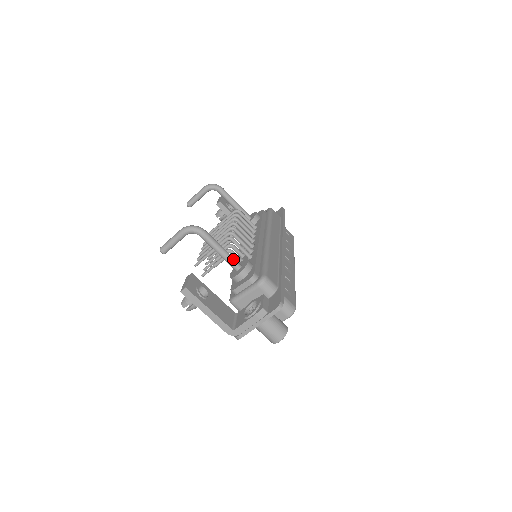
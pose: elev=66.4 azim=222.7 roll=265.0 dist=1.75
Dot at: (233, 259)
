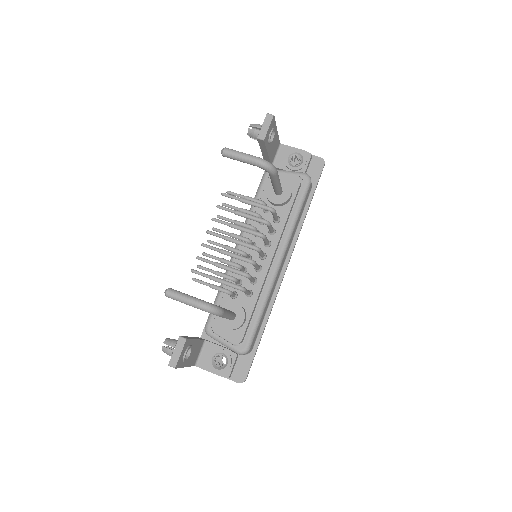
Dot at: (232, 318)
